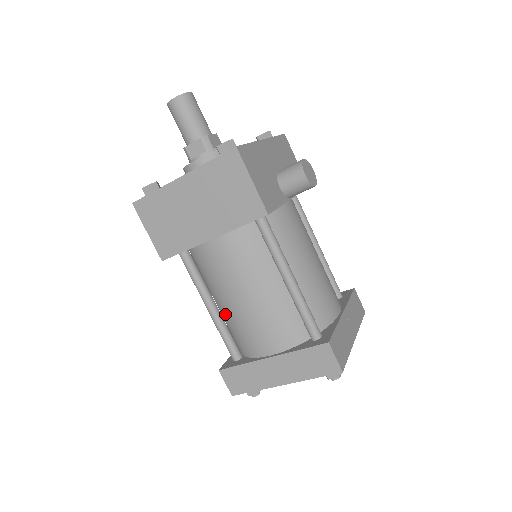
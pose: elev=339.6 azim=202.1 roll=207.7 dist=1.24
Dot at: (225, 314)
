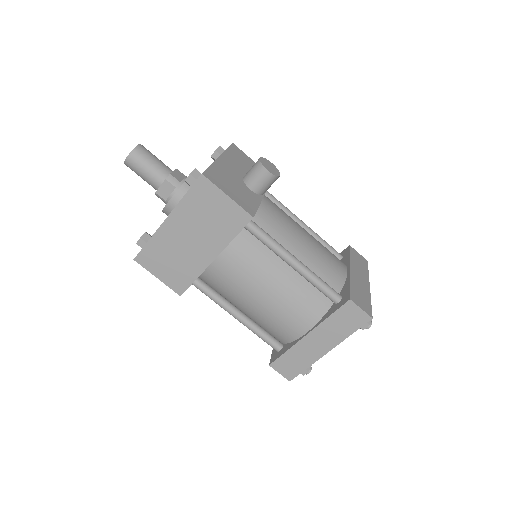
Dot at: (253, 316)
